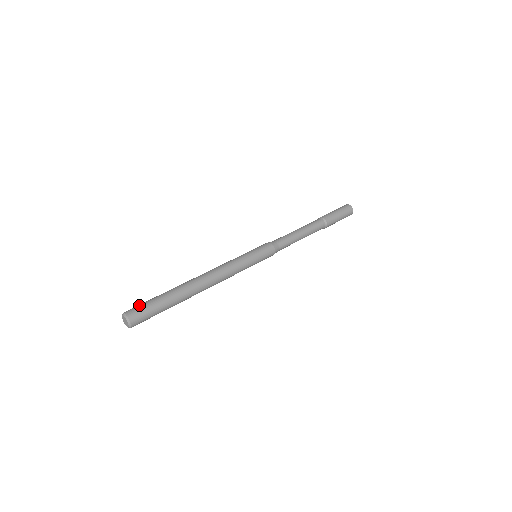
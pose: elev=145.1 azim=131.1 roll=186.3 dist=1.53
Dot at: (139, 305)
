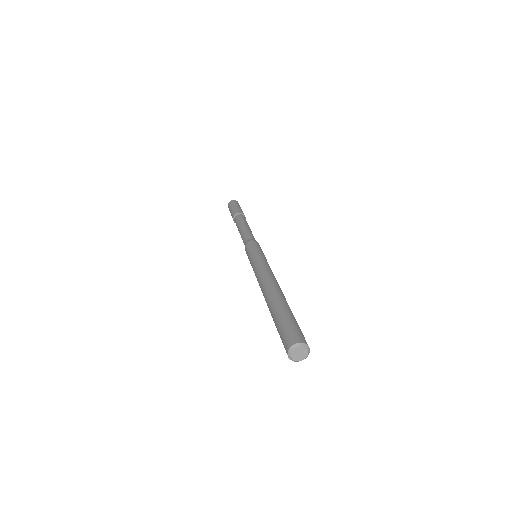
Dot at: (289, 330)
